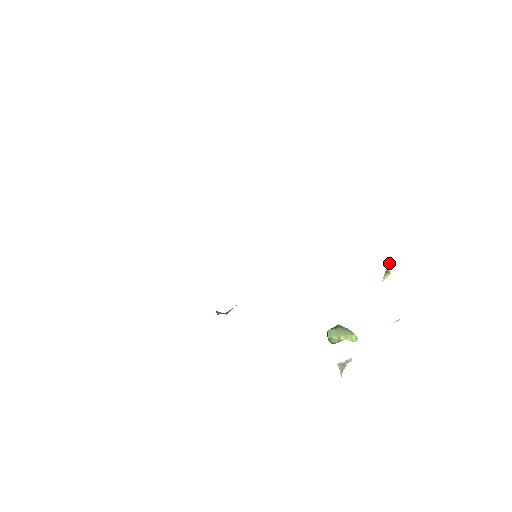
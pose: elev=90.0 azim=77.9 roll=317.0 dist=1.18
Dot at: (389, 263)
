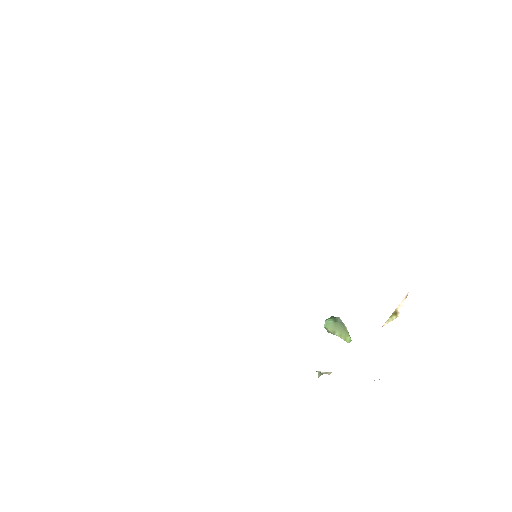
Dot at: (403, 302)
